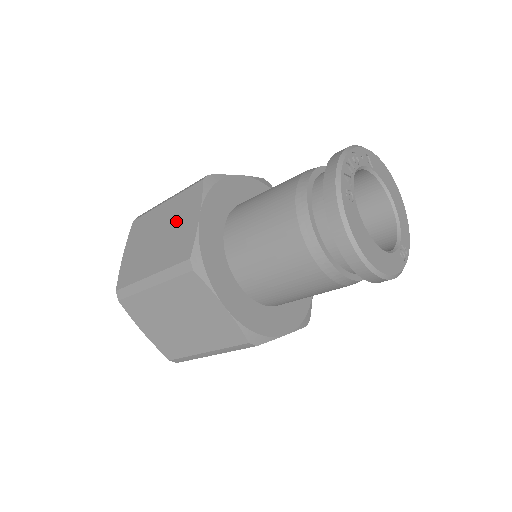
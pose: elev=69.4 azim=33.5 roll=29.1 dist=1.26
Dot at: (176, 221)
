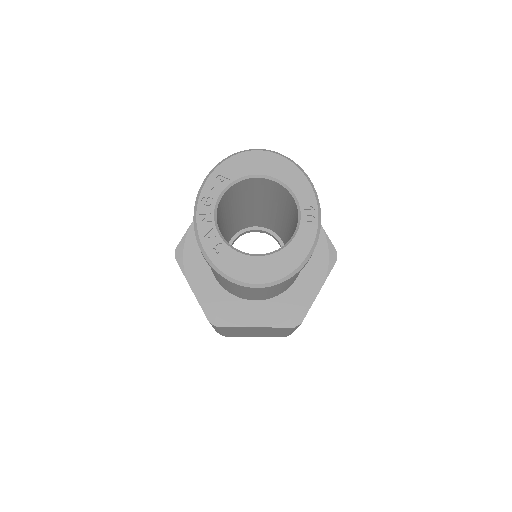
Dot at: occluded
